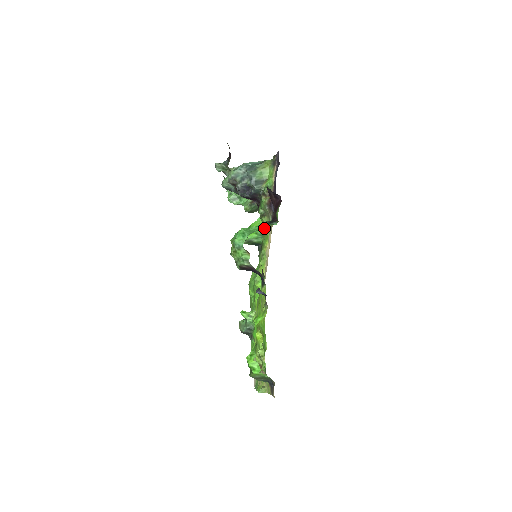
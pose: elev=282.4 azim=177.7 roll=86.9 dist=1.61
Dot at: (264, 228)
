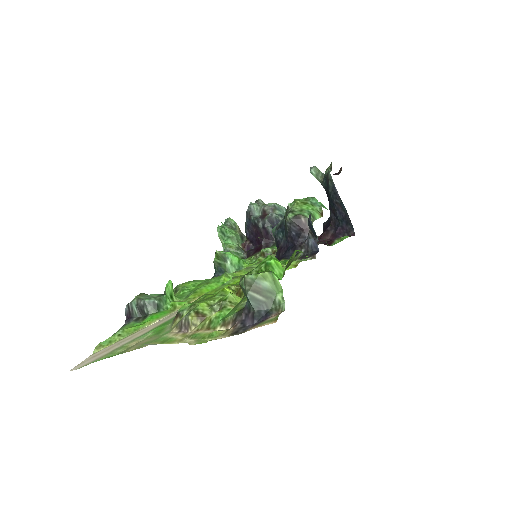
Dot at: occluded
